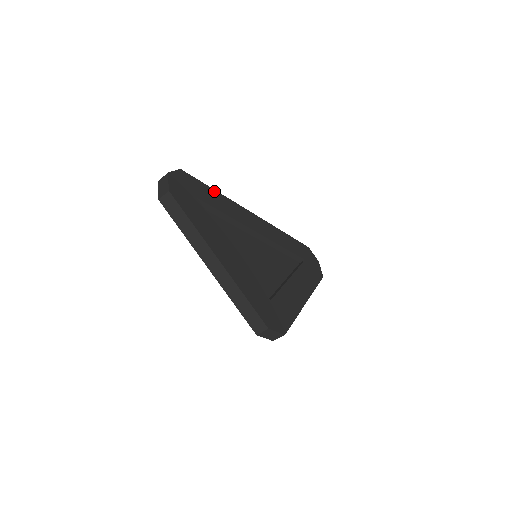
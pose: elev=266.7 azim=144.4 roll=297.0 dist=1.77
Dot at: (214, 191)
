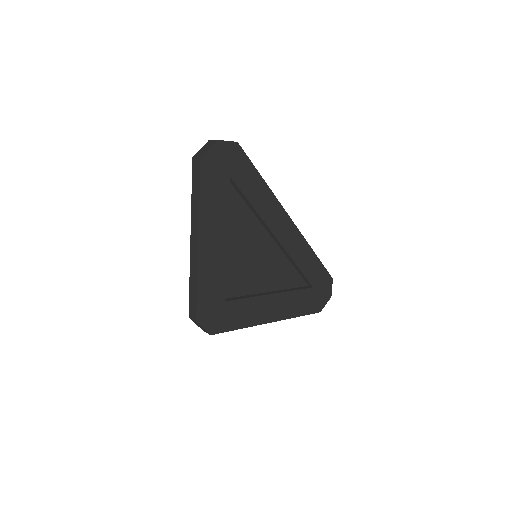
Dot at: (260, 178)
